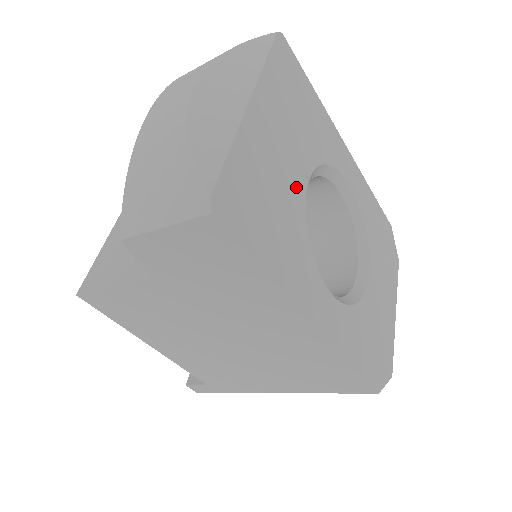
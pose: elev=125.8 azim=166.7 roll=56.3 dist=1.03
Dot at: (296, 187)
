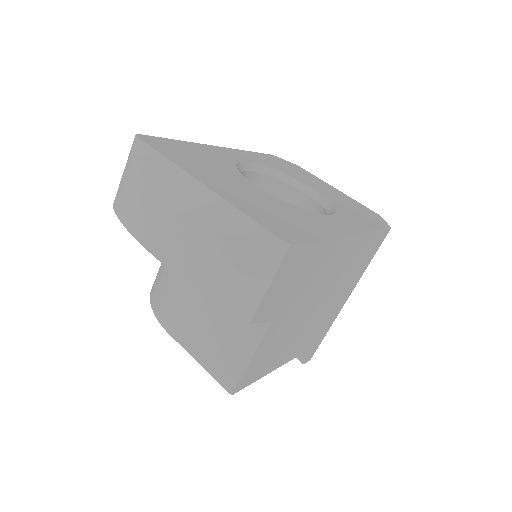
Dot at: (259, 192)
